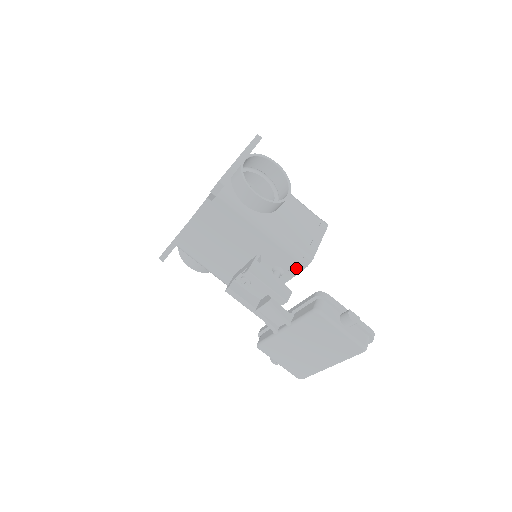
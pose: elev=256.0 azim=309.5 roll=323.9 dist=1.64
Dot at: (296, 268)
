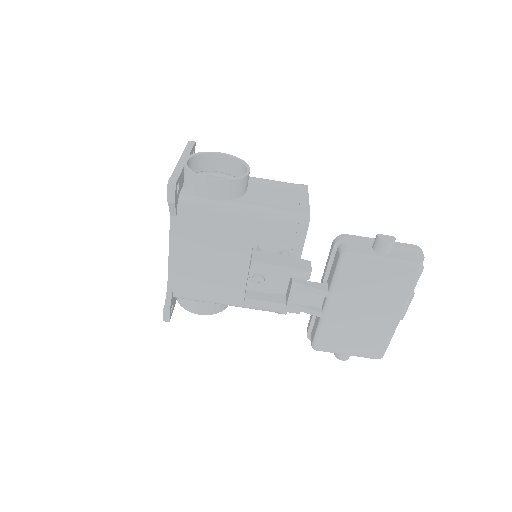
Dot at: (299, 234)
